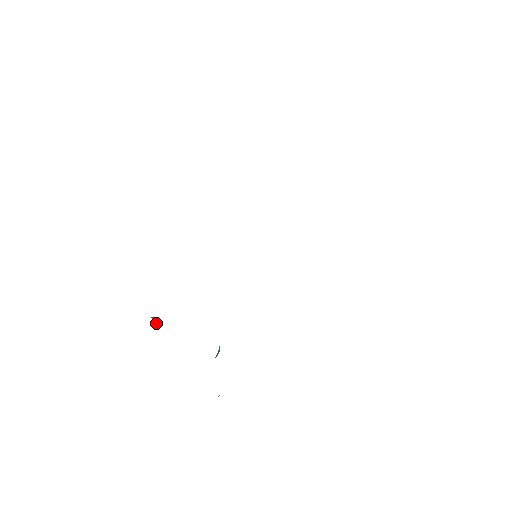
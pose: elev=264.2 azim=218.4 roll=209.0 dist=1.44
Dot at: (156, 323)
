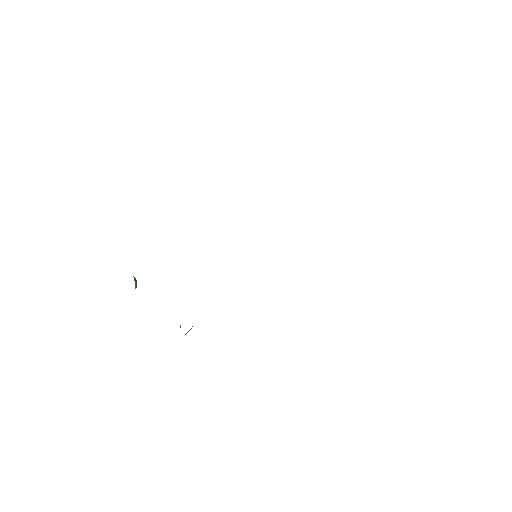
Dot at: (136, 283)
